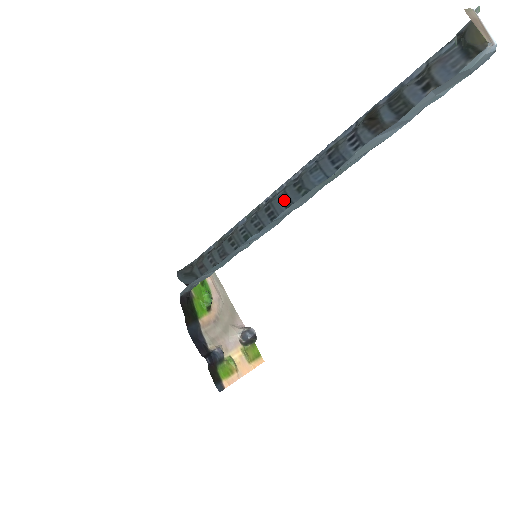
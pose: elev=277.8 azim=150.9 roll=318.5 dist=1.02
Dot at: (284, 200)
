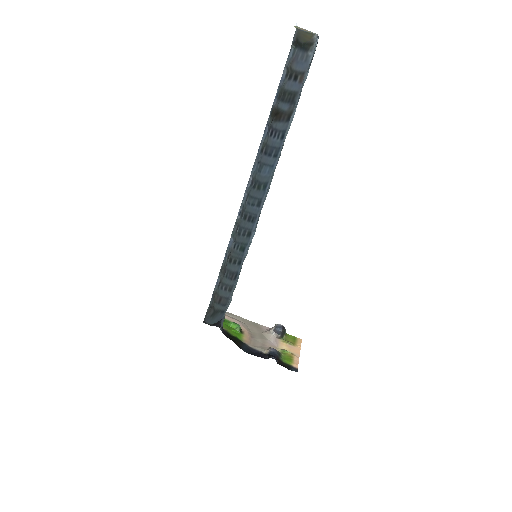
Dot at: (253, 202)
